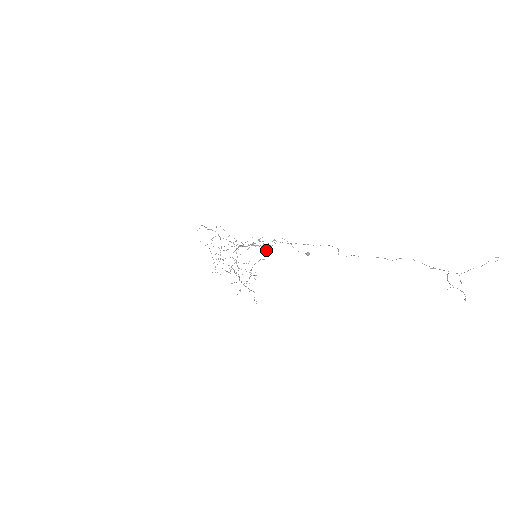
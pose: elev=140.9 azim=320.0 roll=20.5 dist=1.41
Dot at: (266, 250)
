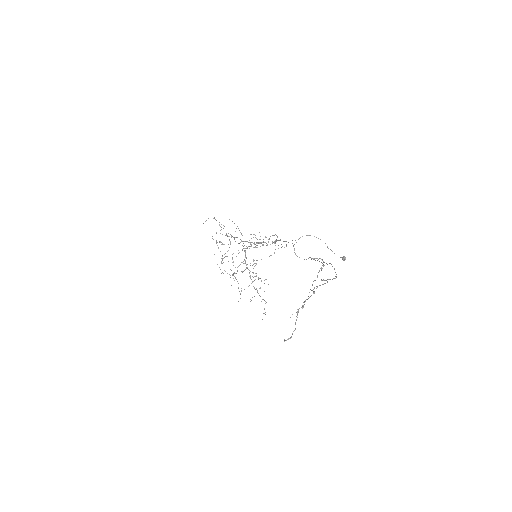
Dot at: occluded
